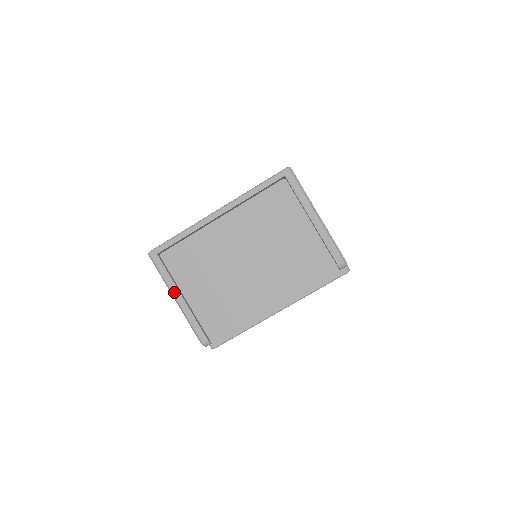
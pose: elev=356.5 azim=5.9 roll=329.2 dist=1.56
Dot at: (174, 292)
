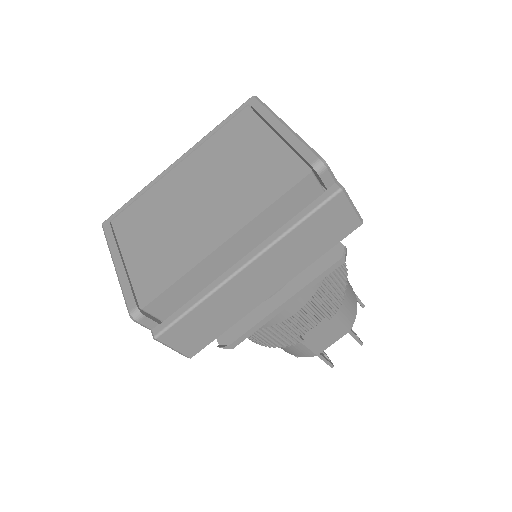
Dot at: (114, 257)
